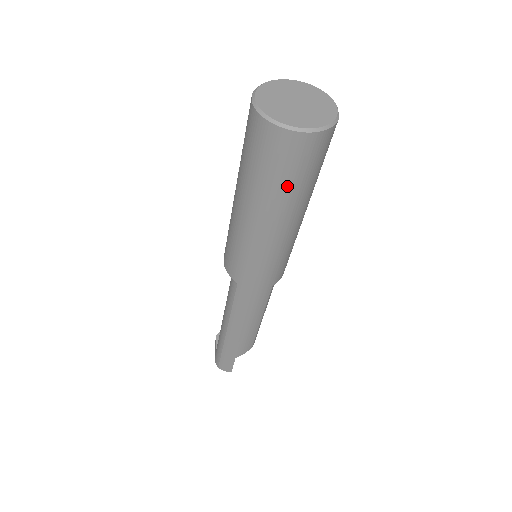
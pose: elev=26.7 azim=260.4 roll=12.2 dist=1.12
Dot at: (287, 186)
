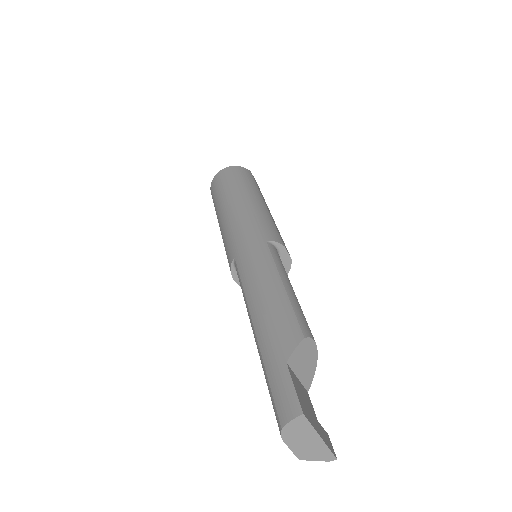
Dot at: (229, 185)
